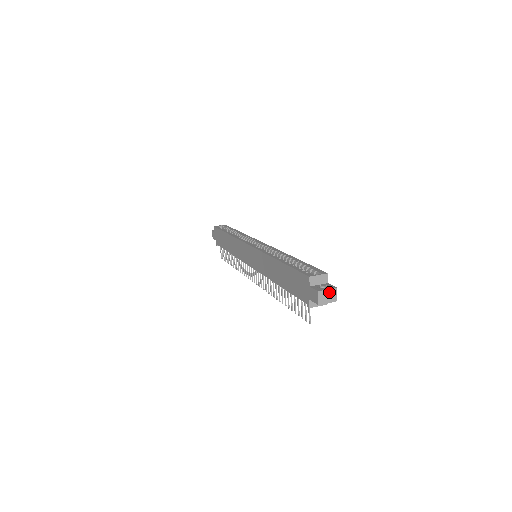
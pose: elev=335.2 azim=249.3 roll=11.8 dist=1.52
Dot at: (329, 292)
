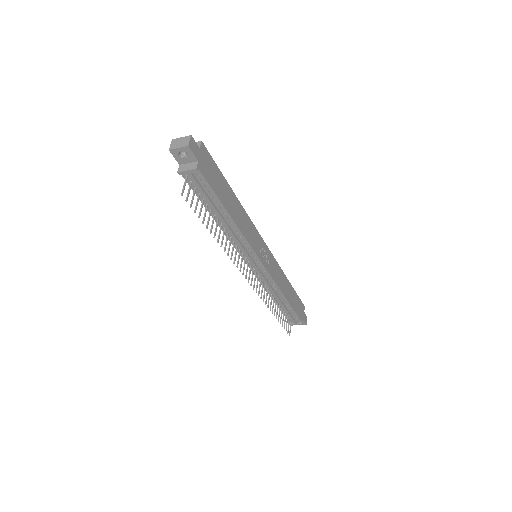
Dot at: (183, 139)
